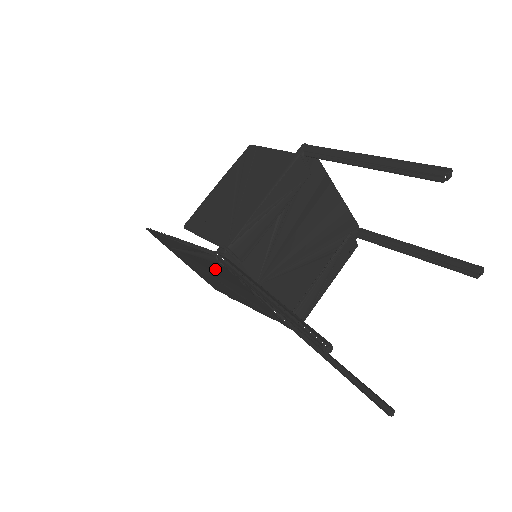
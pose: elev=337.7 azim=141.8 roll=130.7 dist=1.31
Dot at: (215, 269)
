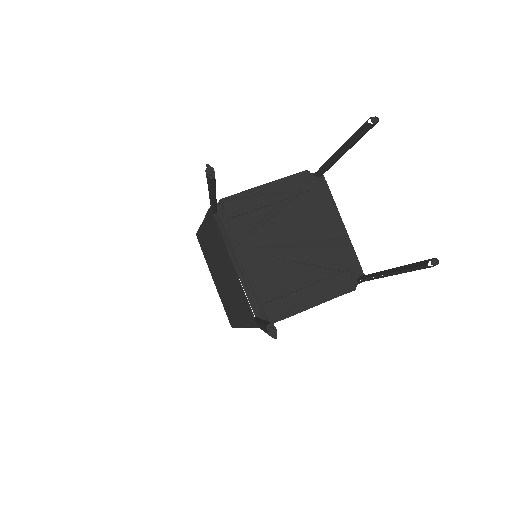
Dot at: (216, 245)
